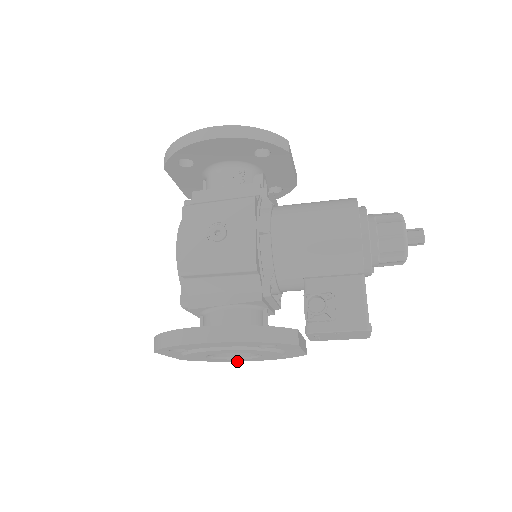
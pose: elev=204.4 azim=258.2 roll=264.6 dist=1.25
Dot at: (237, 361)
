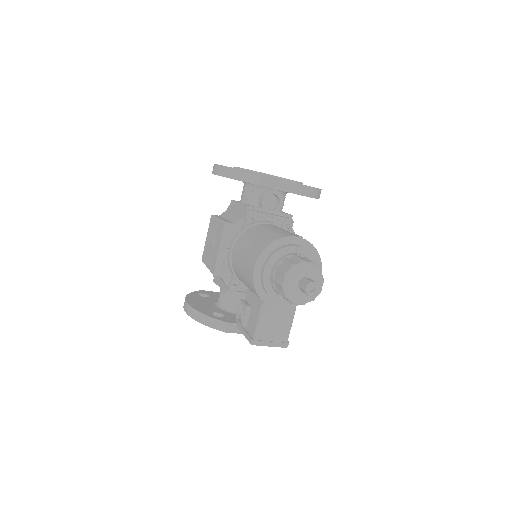
Dot at: occluded
